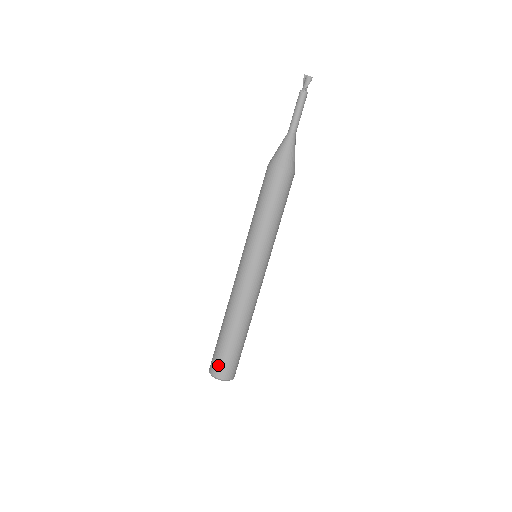
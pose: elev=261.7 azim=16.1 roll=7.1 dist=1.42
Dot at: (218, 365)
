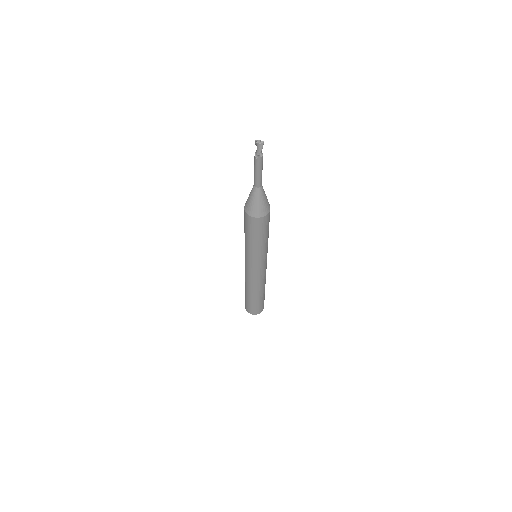
Dot at: (250, 310)
